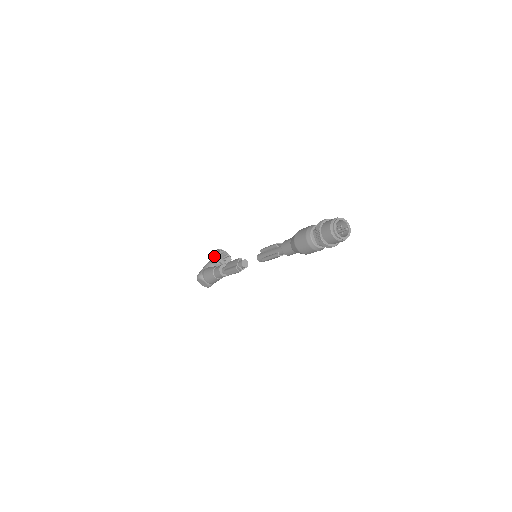
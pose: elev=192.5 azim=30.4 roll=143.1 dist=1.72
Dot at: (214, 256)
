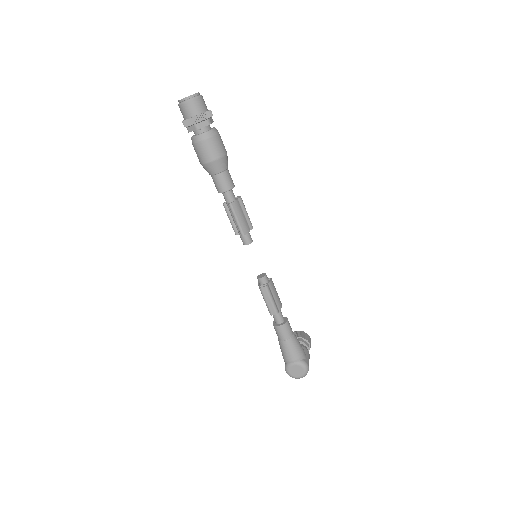
Dot at: occluded
